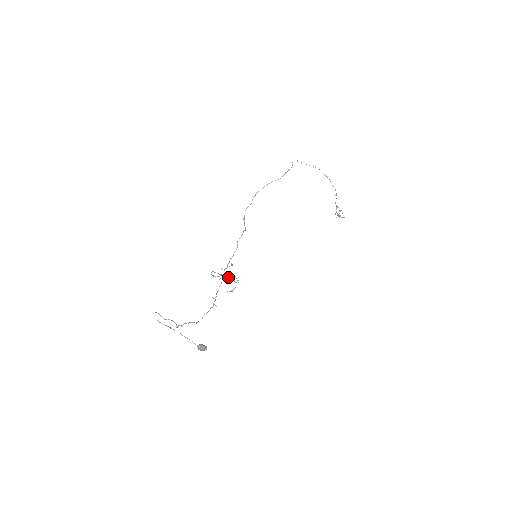
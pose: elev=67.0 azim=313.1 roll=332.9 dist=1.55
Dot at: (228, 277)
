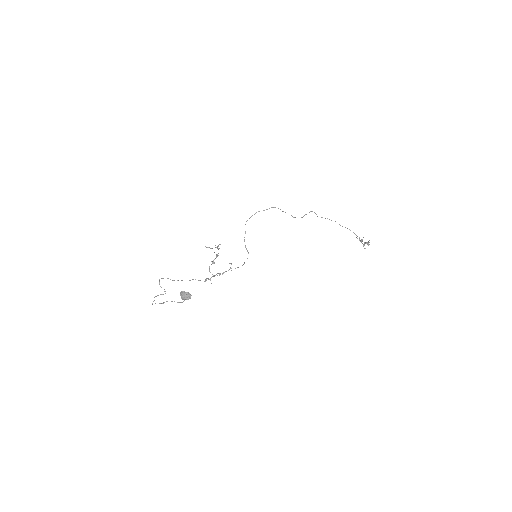
Dot at: (216, 255)
